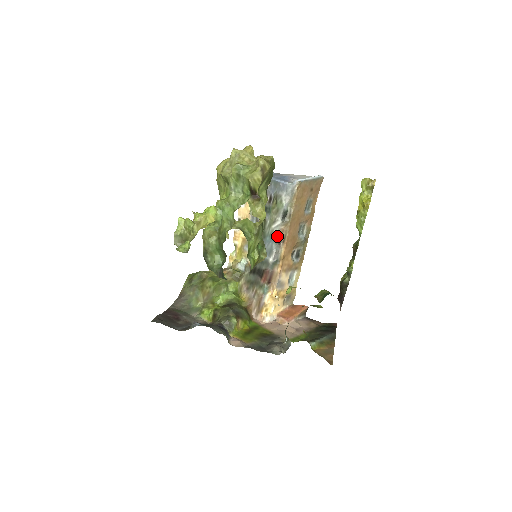
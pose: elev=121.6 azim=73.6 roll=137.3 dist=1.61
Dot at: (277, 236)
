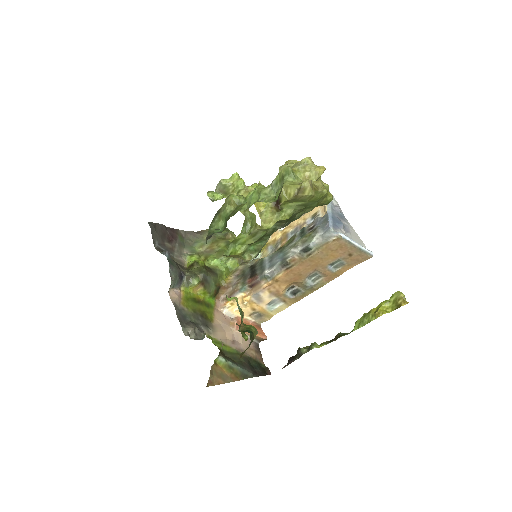
Dot at: (286, 259)
